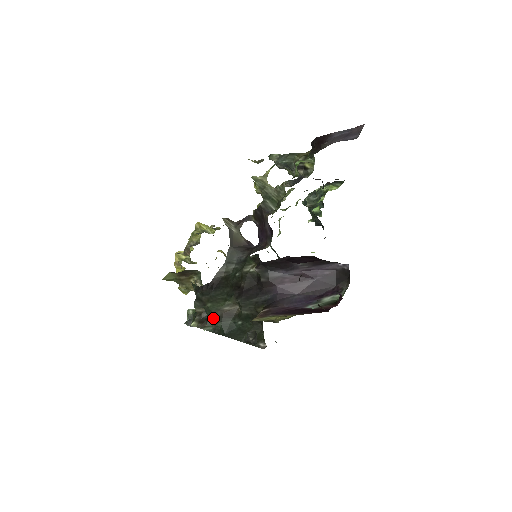
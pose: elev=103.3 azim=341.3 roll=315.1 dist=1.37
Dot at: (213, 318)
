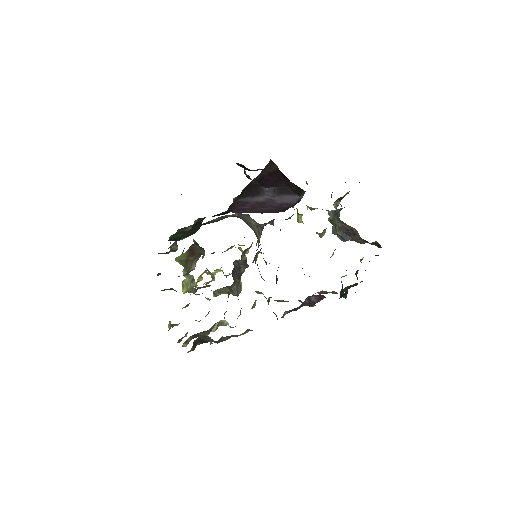
Dot at: occluded
